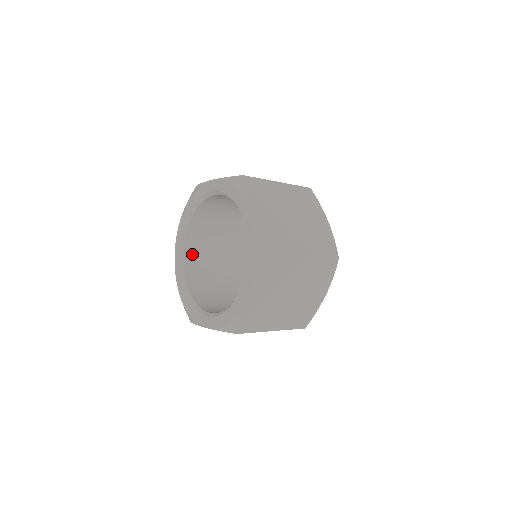
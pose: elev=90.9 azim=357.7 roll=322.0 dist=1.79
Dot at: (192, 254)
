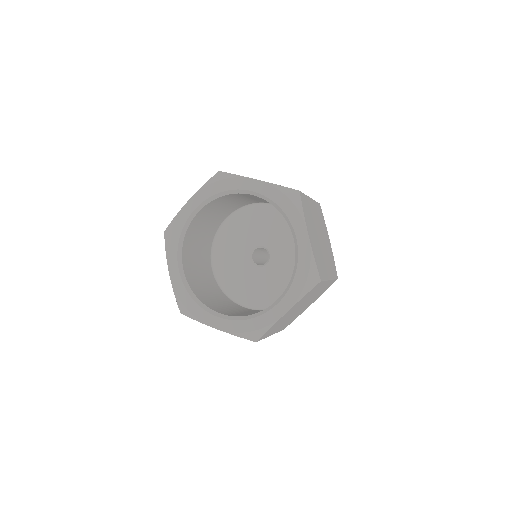
Dot at: (189, 239)
